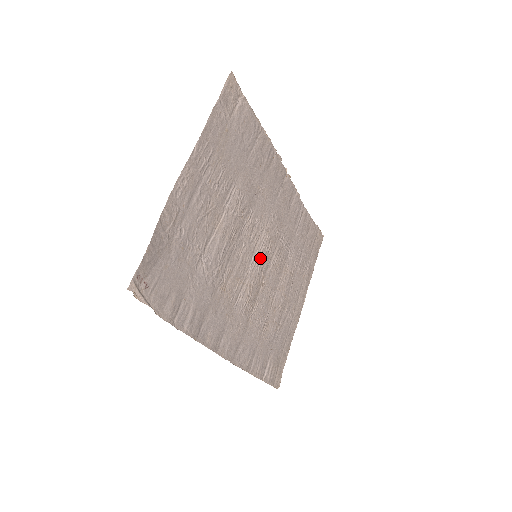
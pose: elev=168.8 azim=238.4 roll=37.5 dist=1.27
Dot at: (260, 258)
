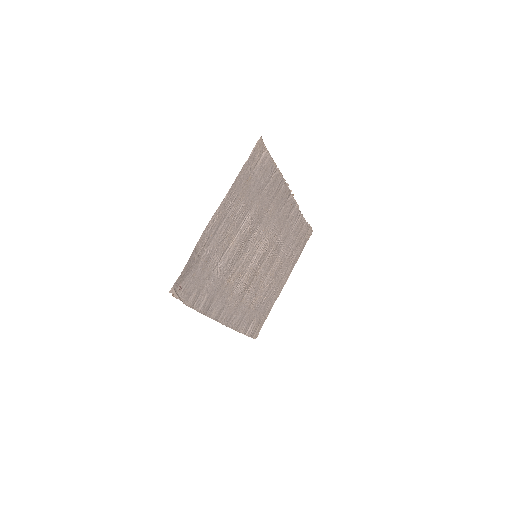
Dot at: (259, 257)
